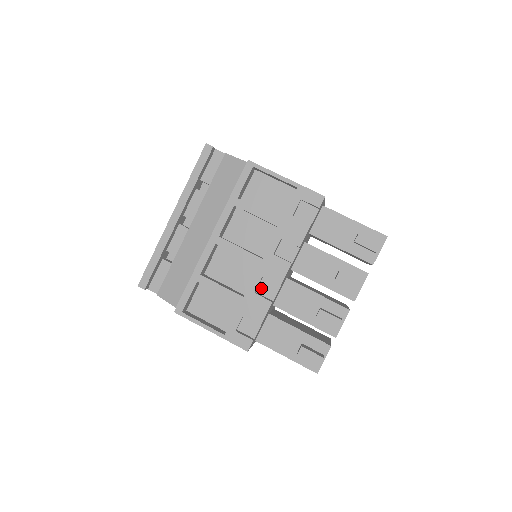
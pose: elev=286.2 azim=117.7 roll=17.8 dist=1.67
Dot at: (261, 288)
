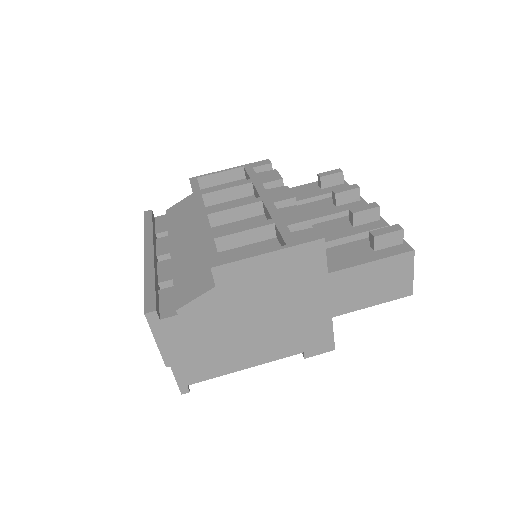
Dot at: occluded
